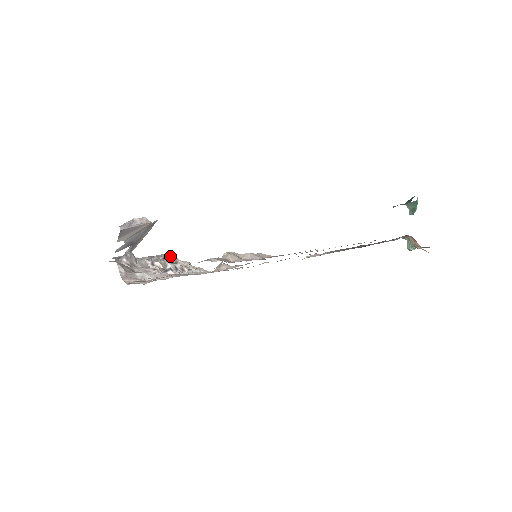
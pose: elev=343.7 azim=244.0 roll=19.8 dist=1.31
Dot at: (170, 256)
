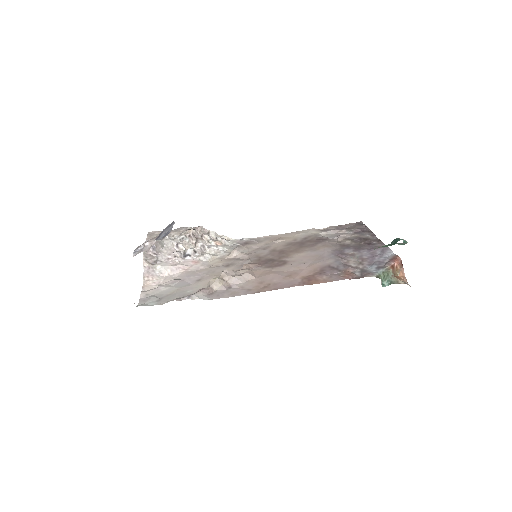
Dot at: (198, 228)
